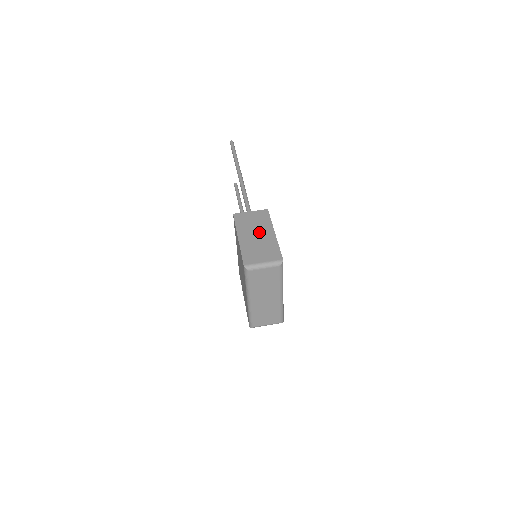
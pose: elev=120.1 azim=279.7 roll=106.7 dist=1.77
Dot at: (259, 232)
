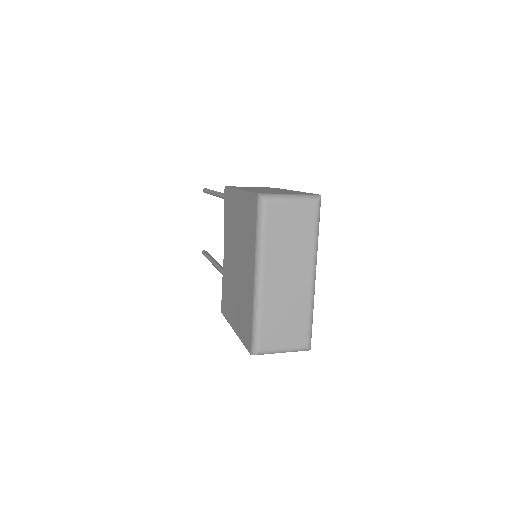
Dot at: (270, 189)
